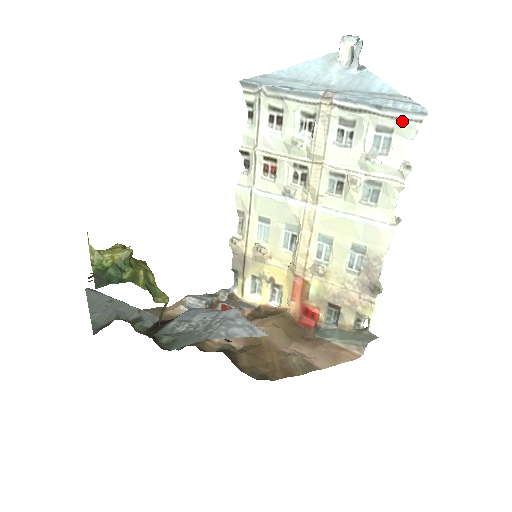
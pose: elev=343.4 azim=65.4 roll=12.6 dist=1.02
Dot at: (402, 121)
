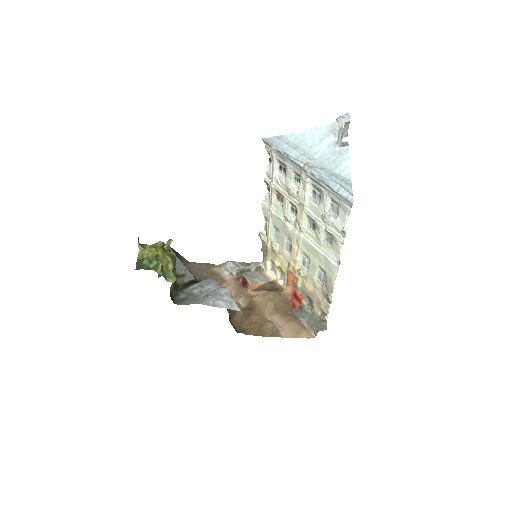
Dot at: (342, 202)
